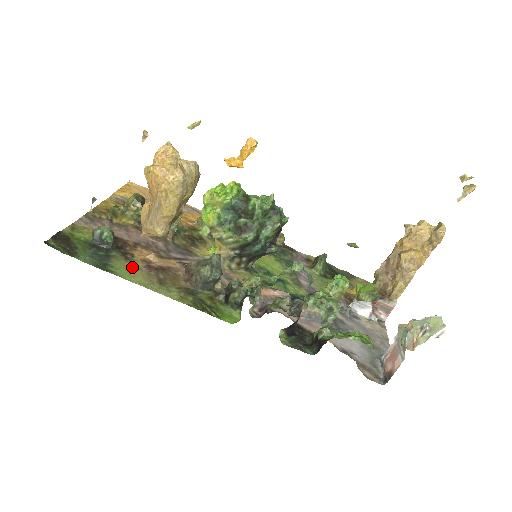
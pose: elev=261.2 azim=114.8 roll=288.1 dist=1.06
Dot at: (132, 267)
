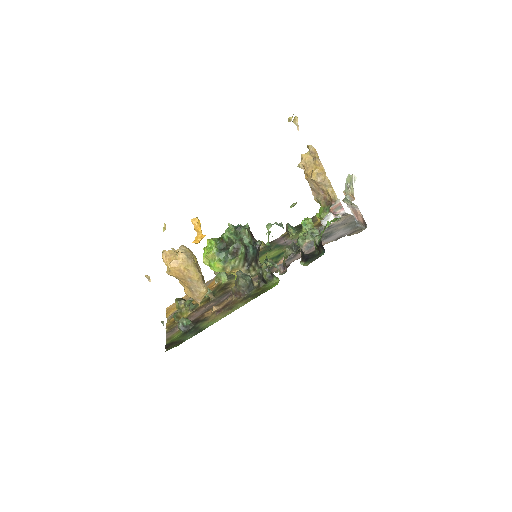
Dot at: (212, 319)
